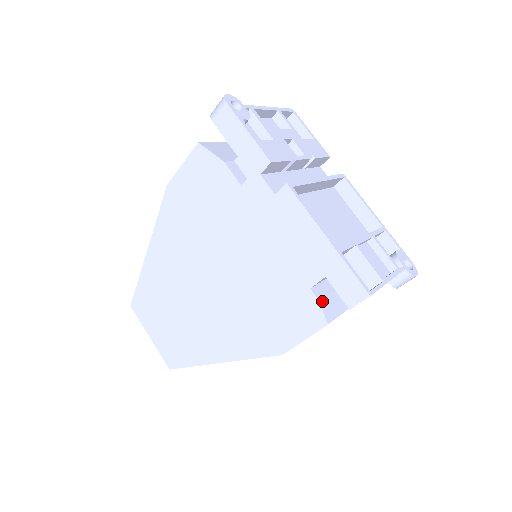
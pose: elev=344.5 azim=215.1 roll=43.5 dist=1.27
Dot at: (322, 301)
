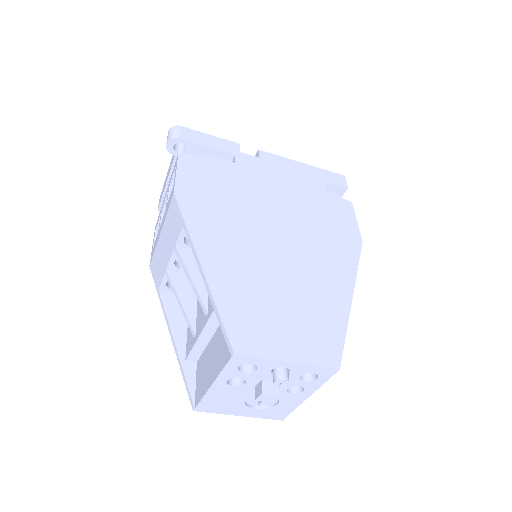
Dot at: occluded
